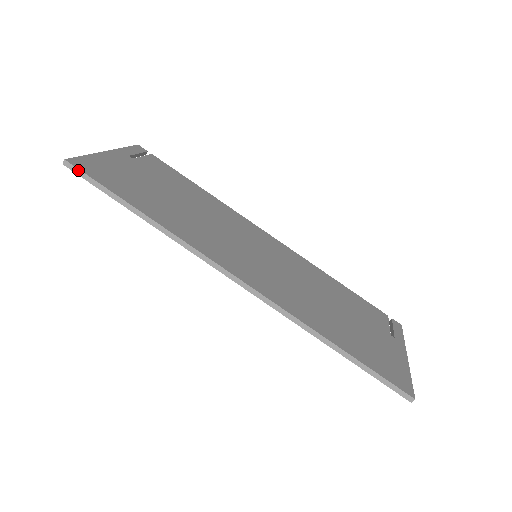
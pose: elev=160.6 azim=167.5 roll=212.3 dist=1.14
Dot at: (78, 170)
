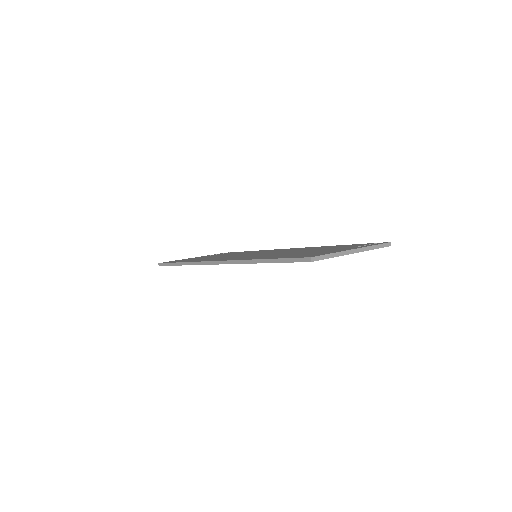
Dot at: (162, 264)
